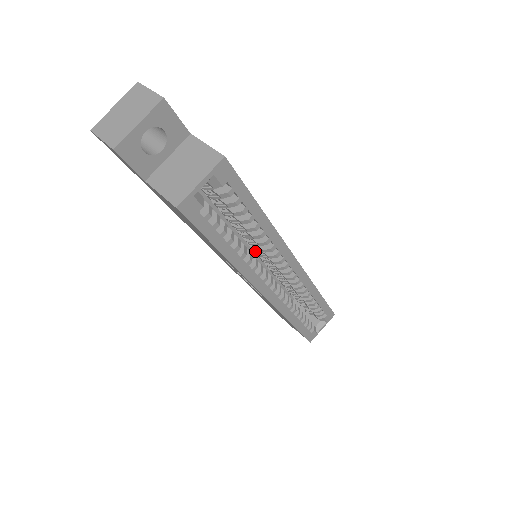
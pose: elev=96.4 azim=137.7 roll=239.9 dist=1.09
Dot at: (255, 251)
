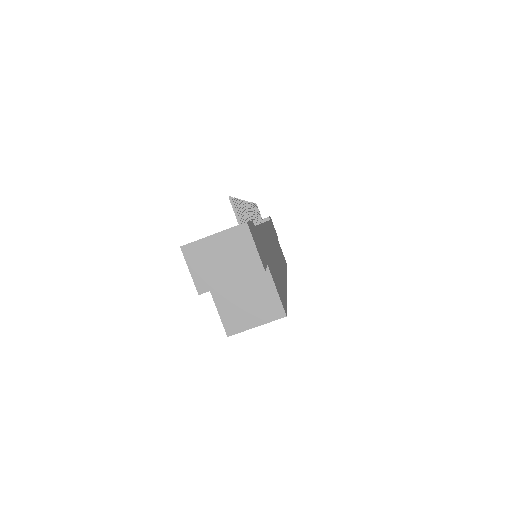
Dot at: occluded
